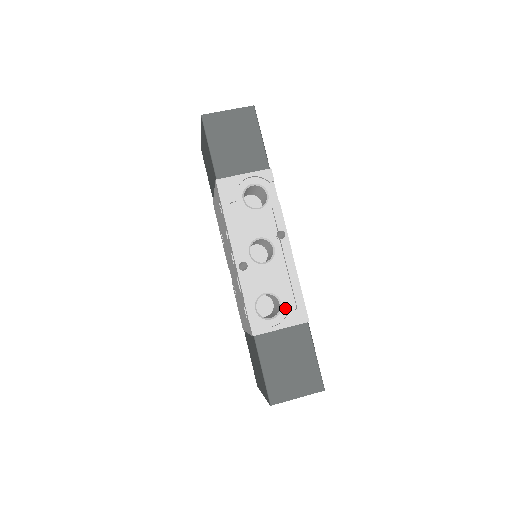
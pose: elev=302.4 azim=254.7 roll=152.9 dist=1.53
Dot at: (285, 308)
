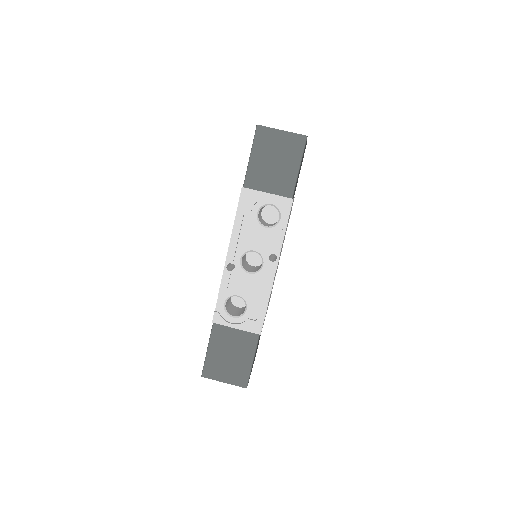
Dot at: (248, 315)
